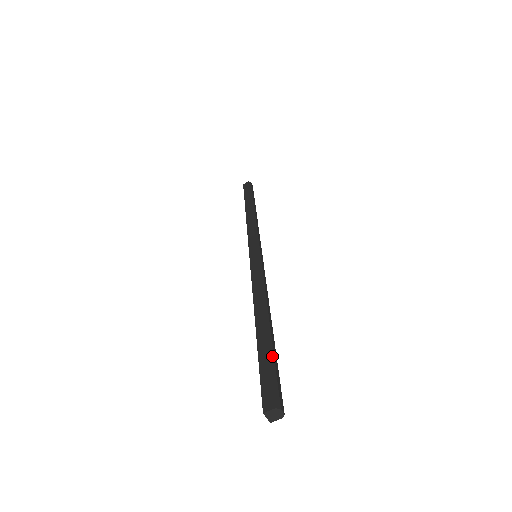
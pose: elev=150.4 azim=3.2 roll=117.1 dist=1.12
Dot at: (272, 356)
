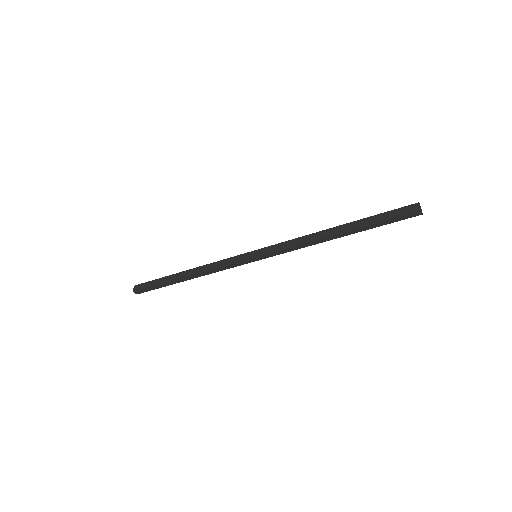
Dot at: occluded
